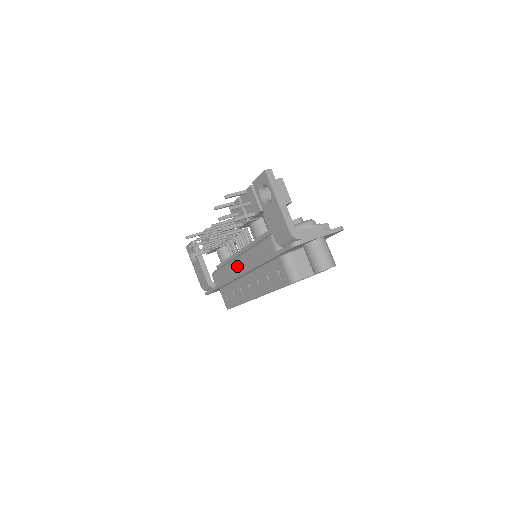
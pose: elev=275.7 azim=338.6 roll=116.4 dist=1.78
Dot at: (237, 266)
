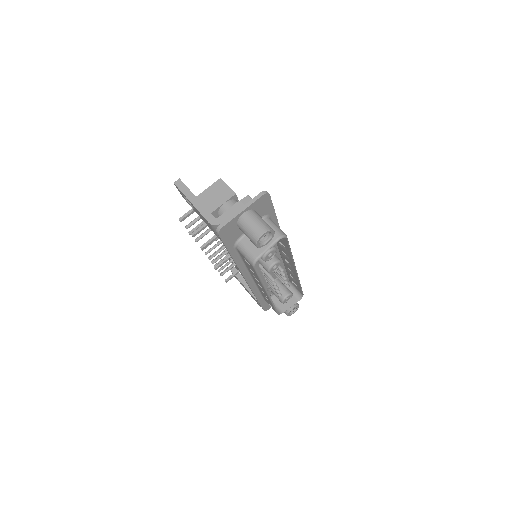
Dot at: occluded
